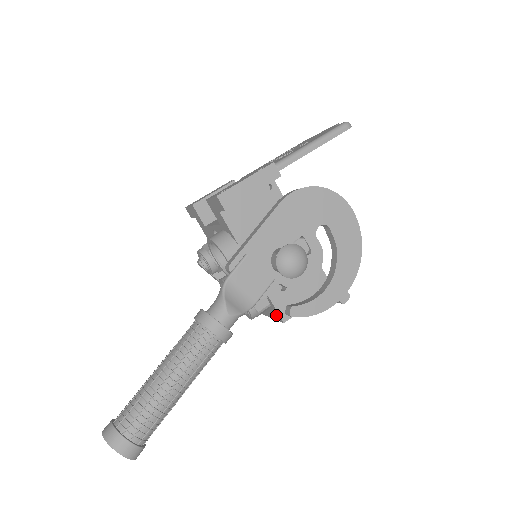
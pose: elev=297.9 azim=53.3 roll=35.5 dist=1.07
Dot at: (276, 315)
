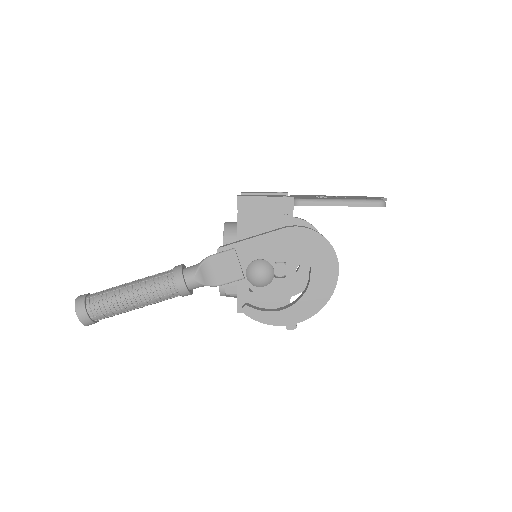
Dot at: occluded
